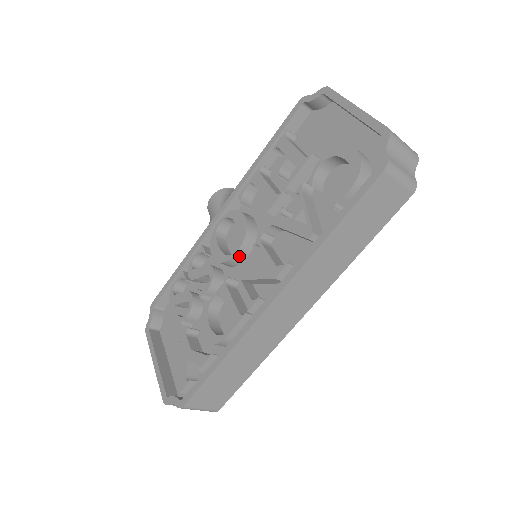
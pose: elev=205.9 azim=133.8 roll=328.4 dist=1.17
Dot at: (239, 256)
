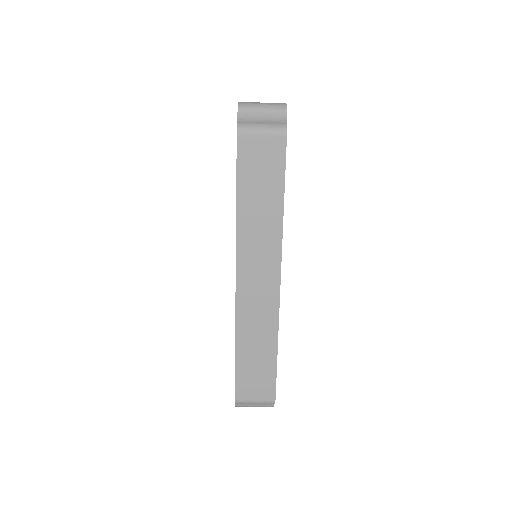
Dot at: occluded
